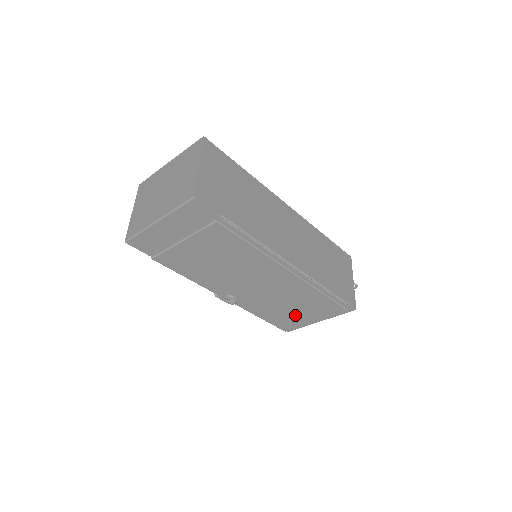
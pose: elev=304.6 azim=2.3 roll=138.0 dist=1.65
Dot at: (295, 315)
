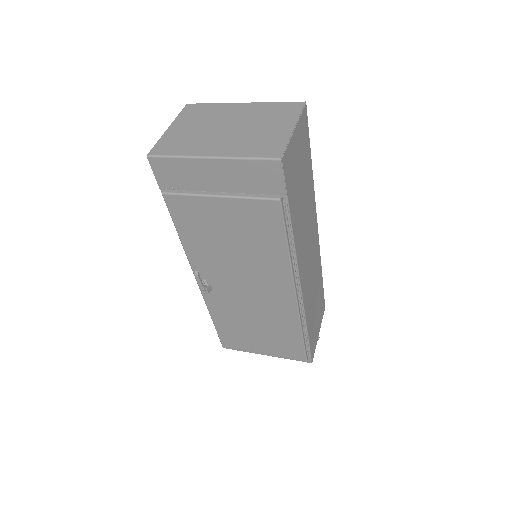
Dot at: (251, 337)
